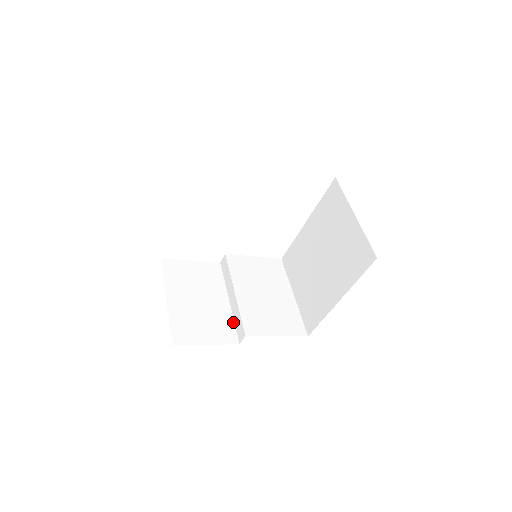
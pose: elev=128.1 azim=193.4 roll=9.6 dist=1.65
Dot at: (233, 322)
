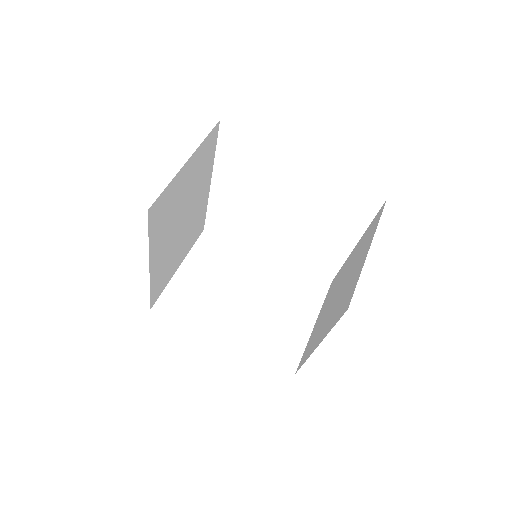
Dot at: occluded
